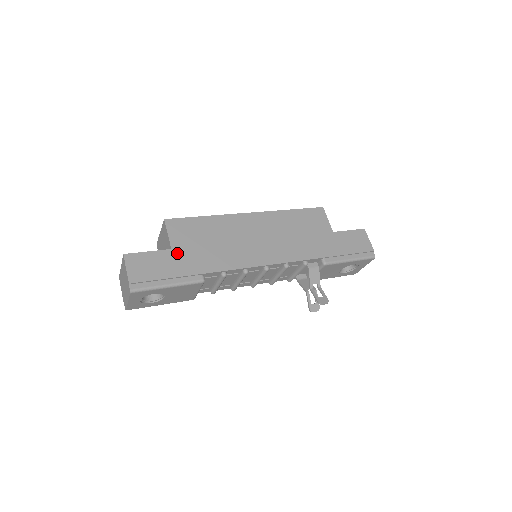
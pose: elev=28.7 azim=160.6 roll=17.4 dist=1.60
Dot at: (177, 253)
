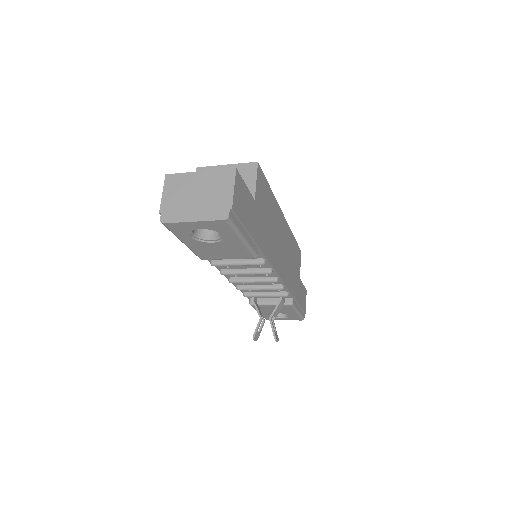
Dot at: (256, 209)
